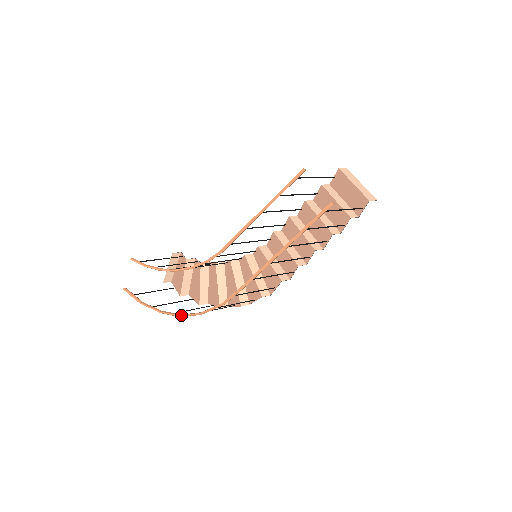
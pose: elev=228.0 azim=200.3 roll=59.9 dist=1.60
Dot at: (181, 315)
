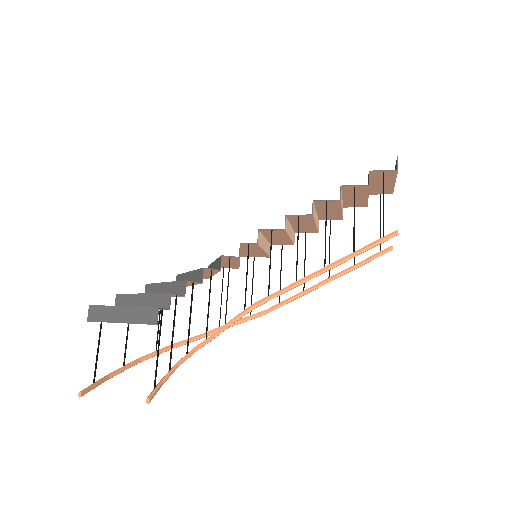
Dot at: occluded
